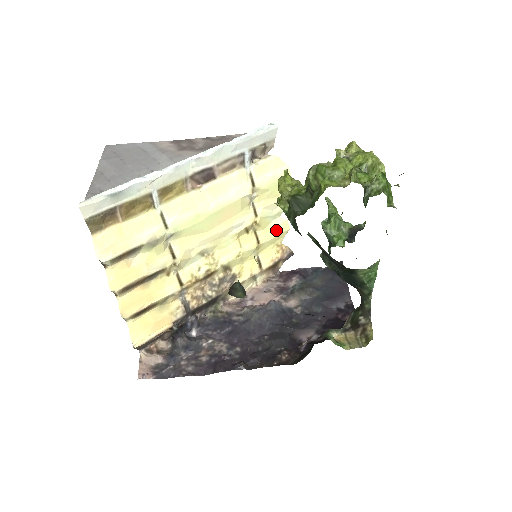
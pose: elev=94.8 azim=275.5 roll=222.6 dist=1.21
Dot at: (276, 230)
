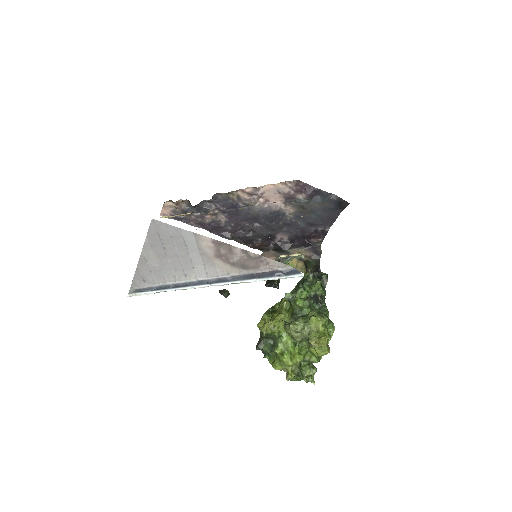
Dot at: occluded
